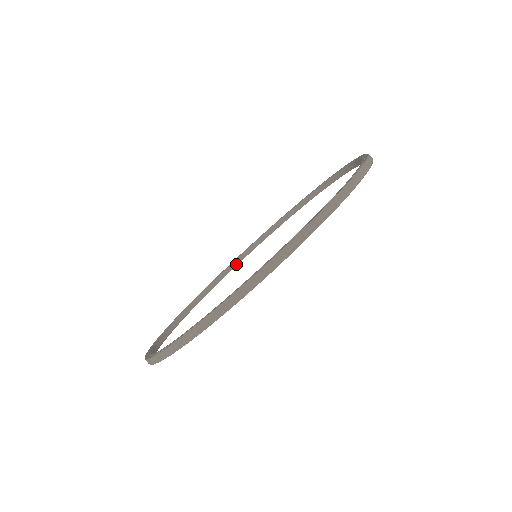
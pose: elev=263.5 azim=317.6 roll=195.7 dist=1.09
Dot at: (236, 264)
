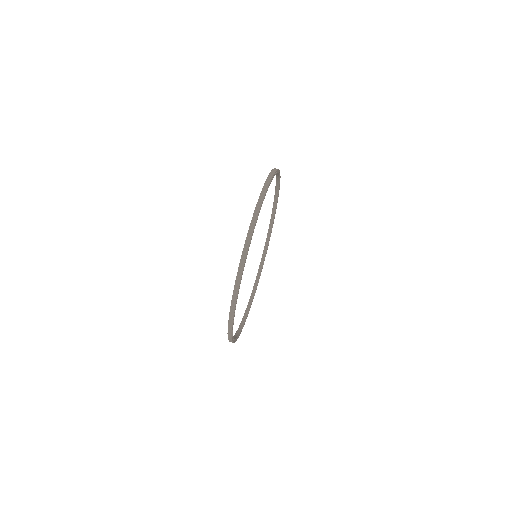
Dot at: (234, 338)
